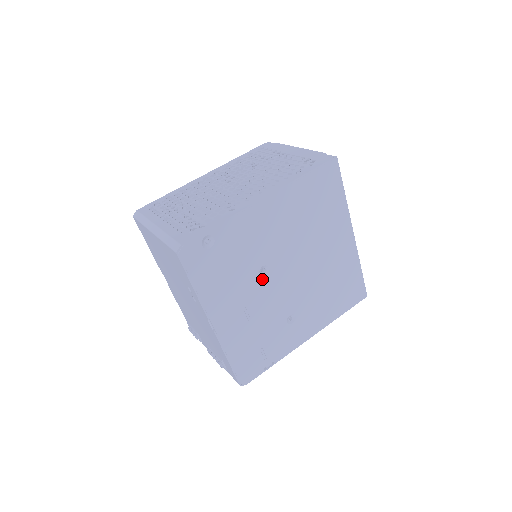
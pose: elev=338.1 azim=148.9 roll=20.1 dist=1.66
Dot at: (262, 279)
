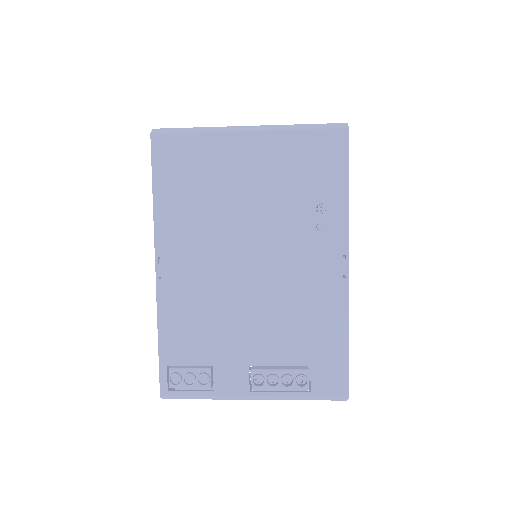
Dot at: occluded
